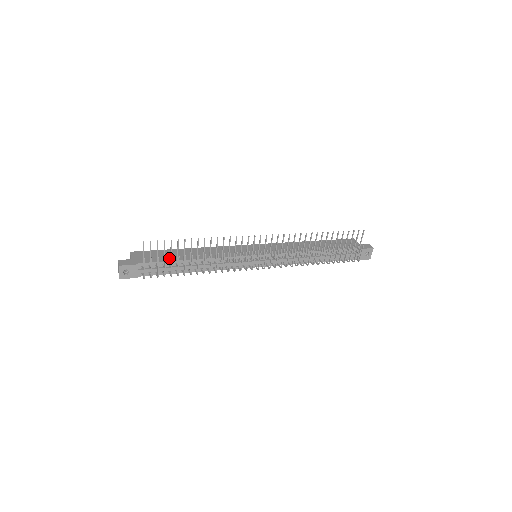
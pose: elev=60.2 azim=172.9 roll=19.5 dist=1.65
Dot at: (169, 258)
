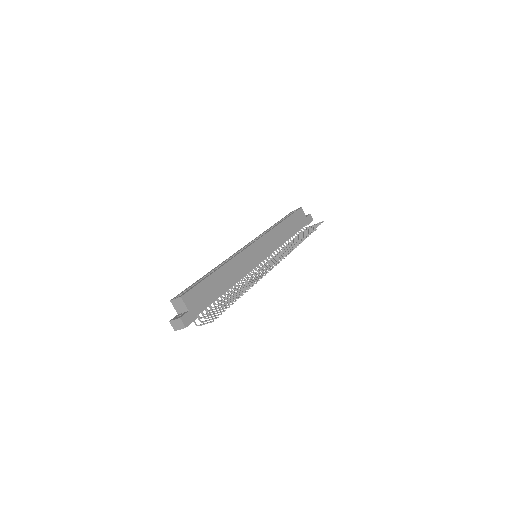
Dot at: (214, 295)
